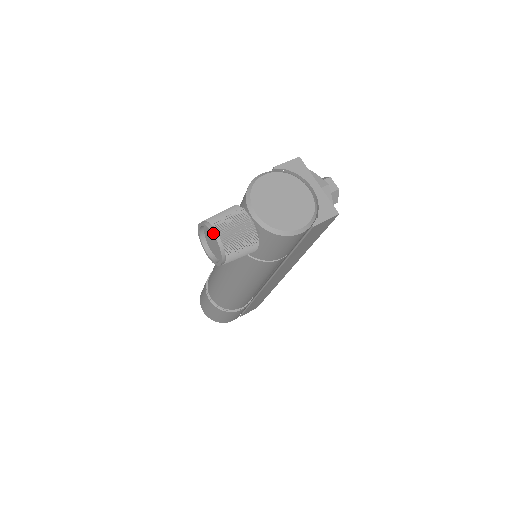
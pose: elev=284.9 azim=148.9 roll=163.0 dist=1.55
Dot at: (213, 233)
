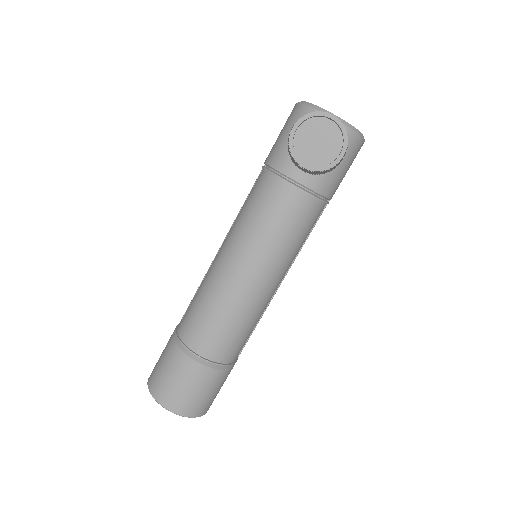
Dot at: (332, 114)
